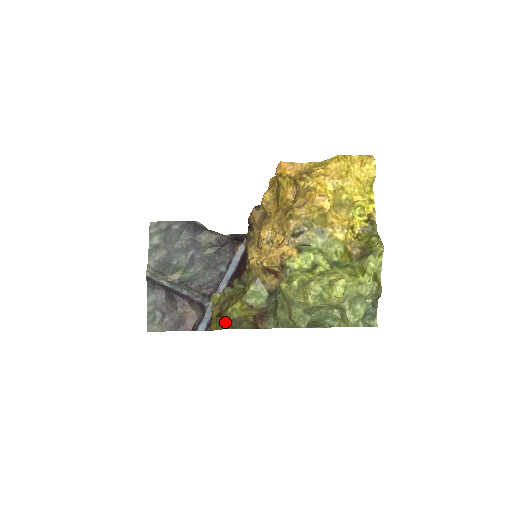
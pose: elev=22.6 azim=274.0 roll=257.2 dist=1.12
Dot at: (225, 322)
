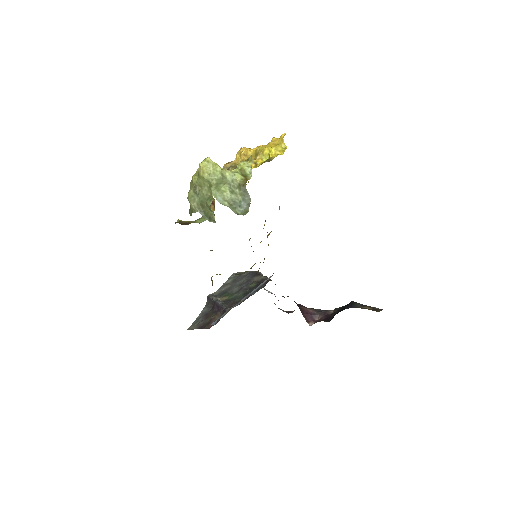
Dot at: occluded
